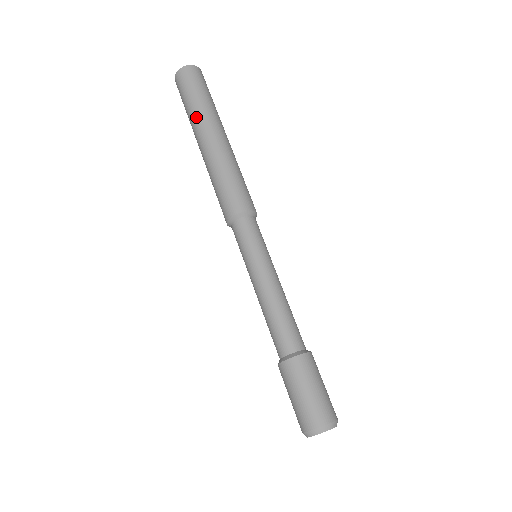
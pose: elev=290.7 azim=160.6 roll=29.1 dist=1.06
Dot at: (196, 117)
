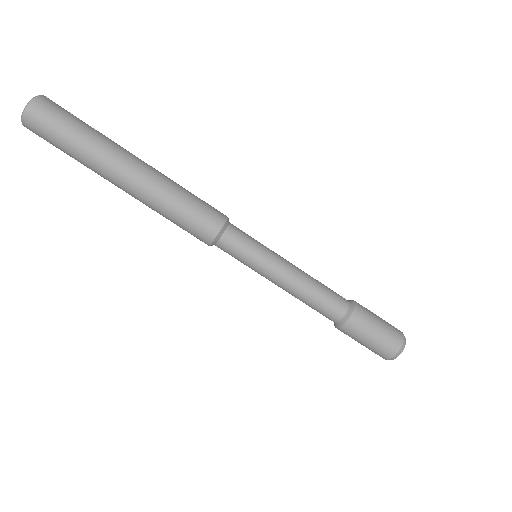
Dot at: (96, 156)
